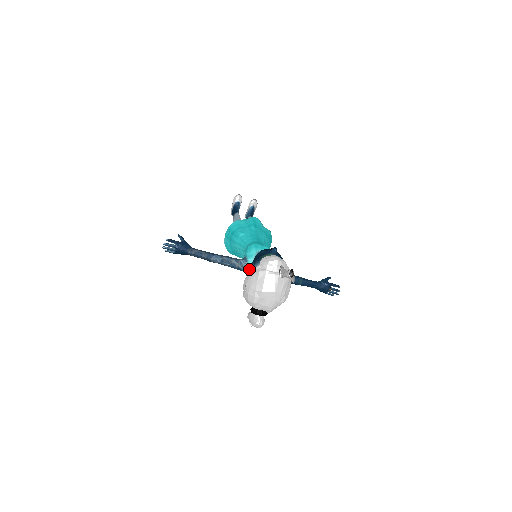
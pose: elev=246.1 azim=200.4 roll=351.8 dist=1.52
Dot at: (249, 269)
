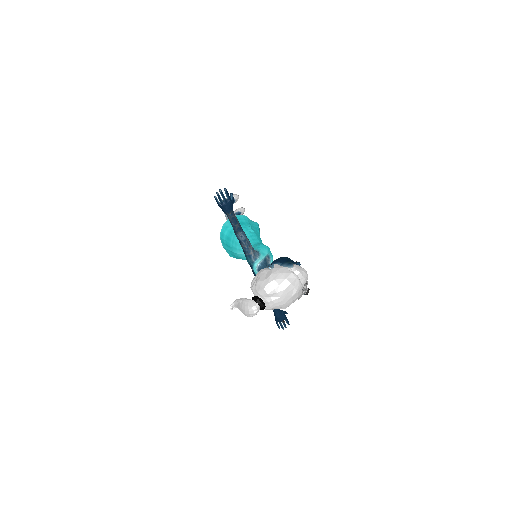
Dot at: (271, 264)
